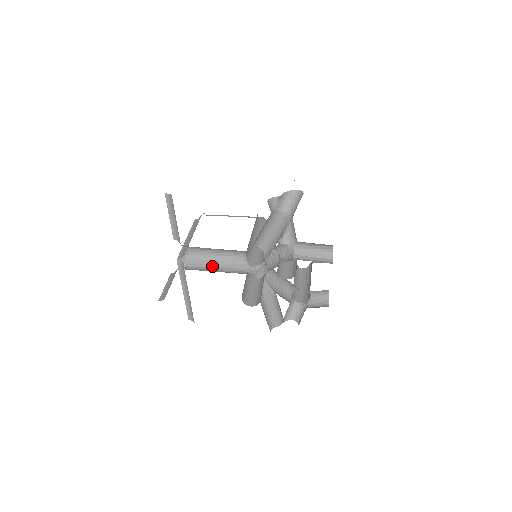
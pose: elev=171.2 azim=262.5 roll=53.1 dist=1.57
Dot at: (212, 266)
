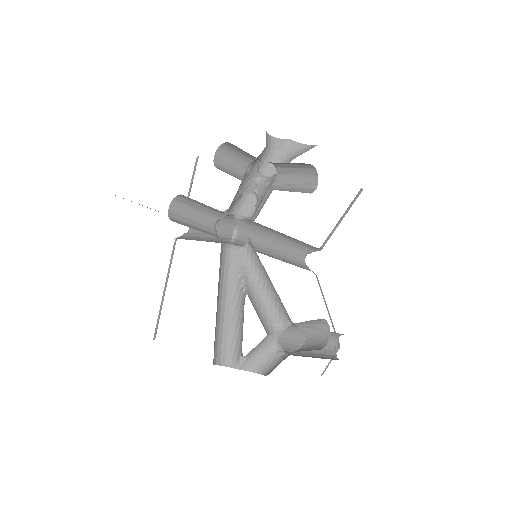
Dot at: (197, 240)
